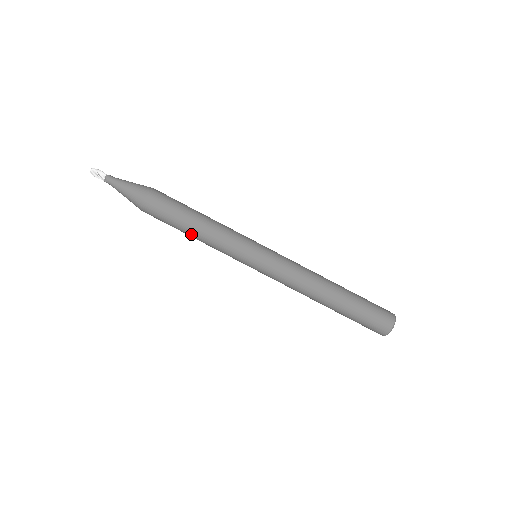
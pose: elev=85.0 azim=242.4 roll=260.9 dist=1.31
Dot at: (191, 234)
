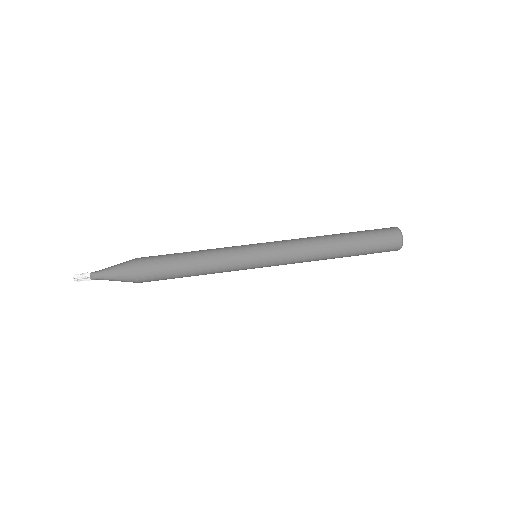
Dot at: (191, 270)
